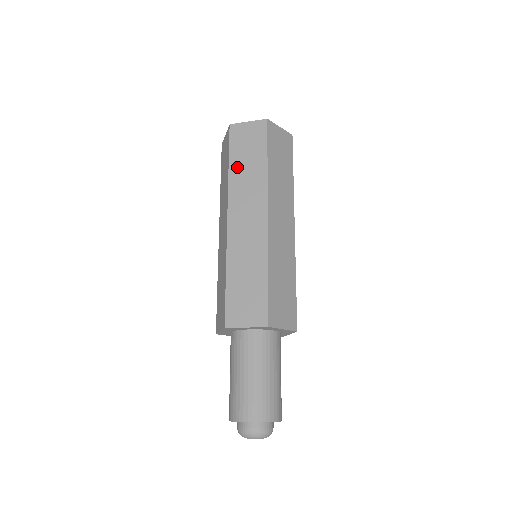
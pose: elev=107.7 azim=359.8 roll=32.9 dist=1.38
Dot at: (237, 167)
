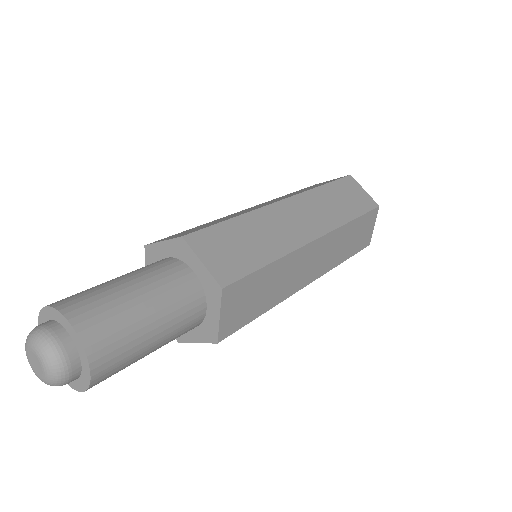
Dot at: (329, 192)
